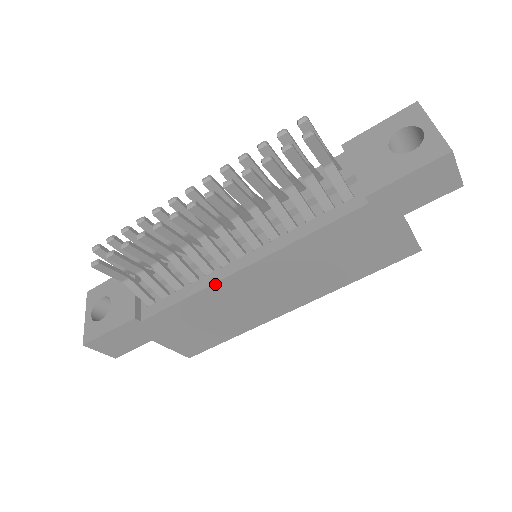
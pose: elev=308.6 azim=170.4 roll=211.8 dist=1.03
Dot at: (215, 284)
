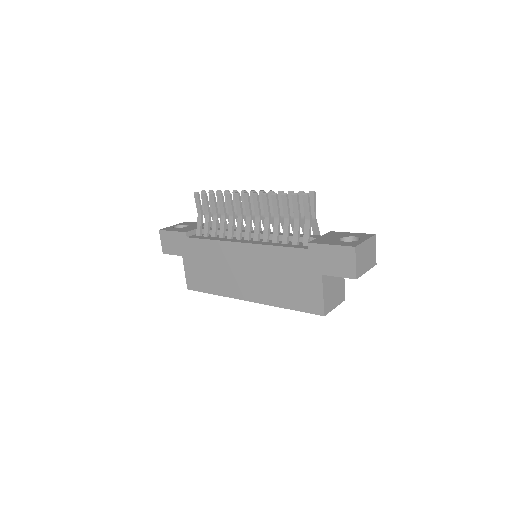
Dot at: (226, 242)
